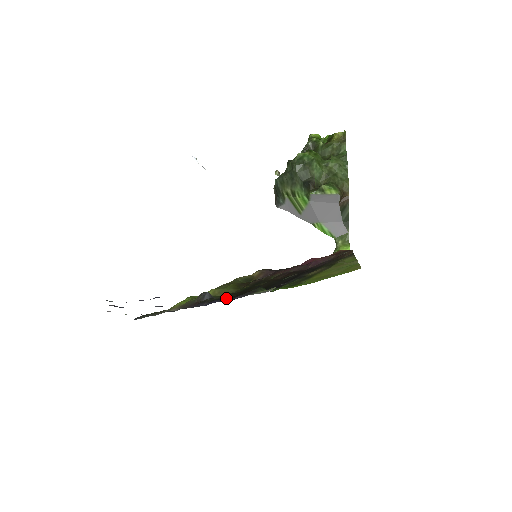
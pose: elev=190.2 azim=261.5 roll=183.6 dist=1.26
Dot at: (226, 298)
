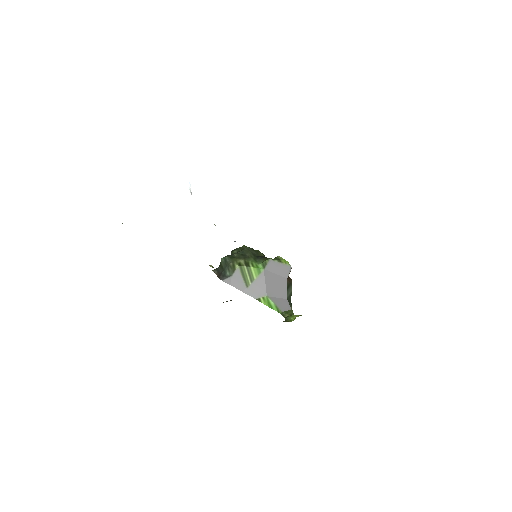
Dot at: occluded
